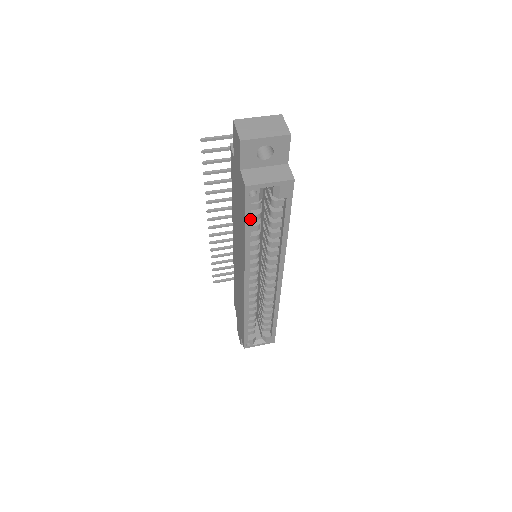
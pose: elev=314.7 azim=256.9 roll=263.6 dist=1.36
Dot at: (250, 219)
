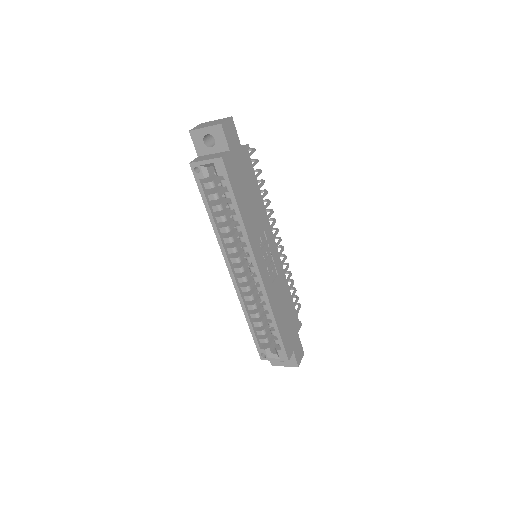
Dot at: (205, 196)
